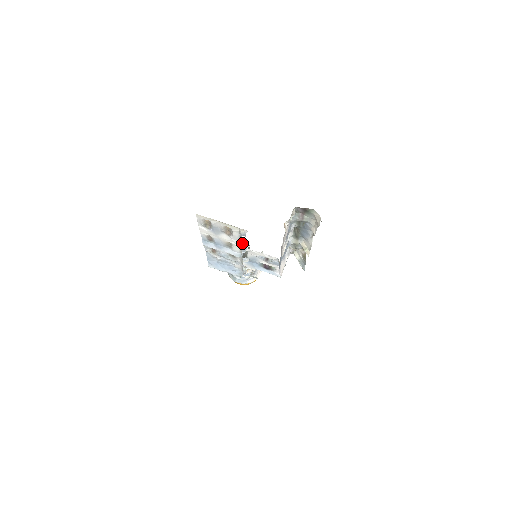
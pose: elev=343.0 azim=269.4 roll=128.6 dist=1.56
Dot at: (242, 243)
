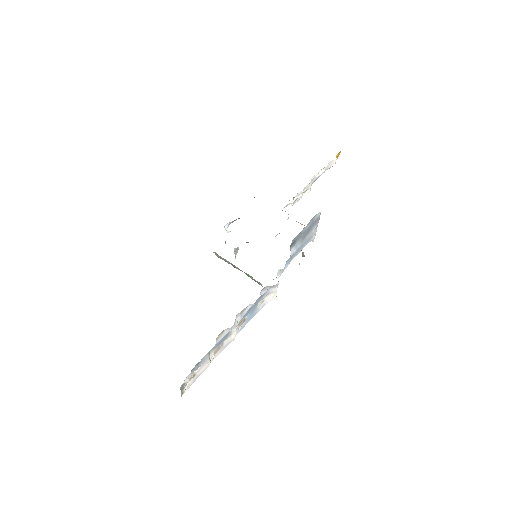
Dot at: occluded
